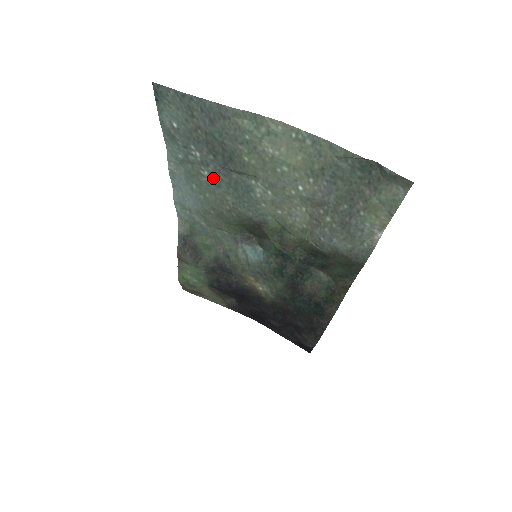
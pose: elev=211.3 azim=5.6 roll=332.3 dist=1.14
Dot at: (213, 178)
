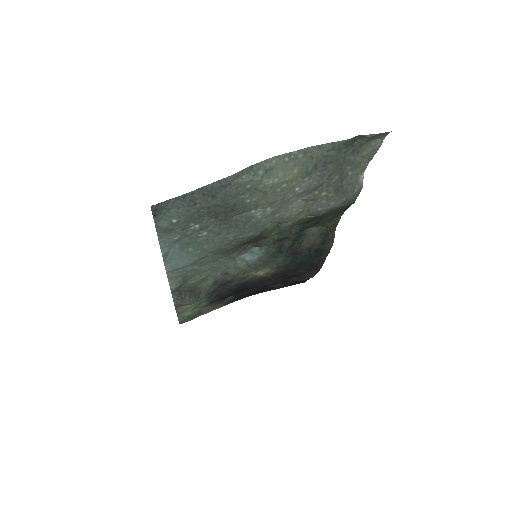
Dot at: (213, 232)
